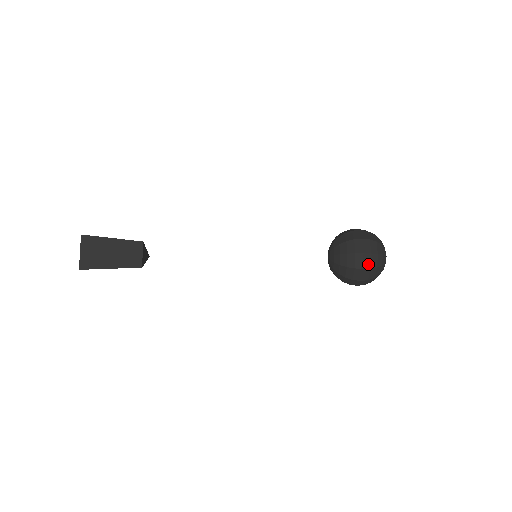
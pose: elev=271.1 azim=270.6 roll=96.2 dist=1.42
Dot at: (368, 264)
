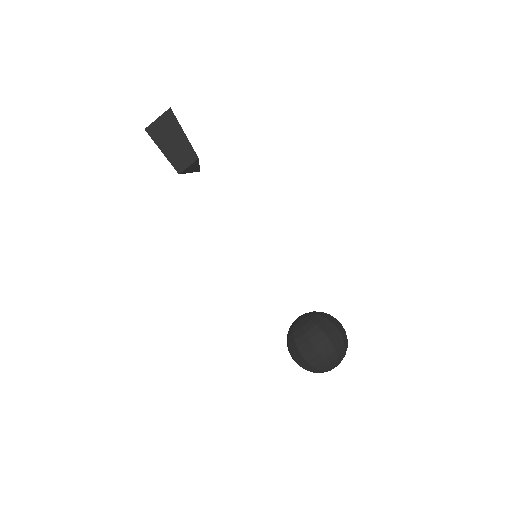
Dot at: (309, 357)
